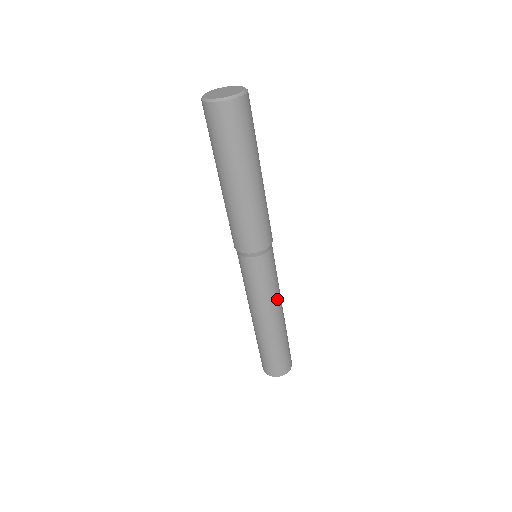
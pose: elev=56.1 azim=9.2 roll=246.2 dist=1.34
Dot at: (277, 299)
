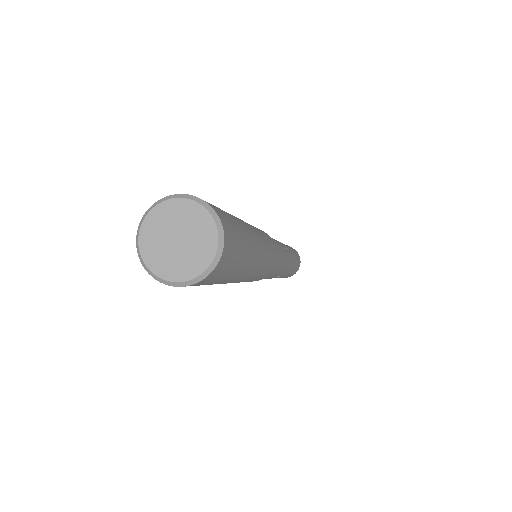
Dot at: (286, 251)
